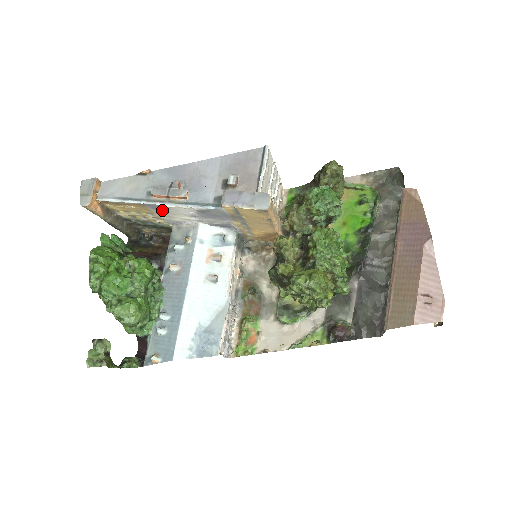
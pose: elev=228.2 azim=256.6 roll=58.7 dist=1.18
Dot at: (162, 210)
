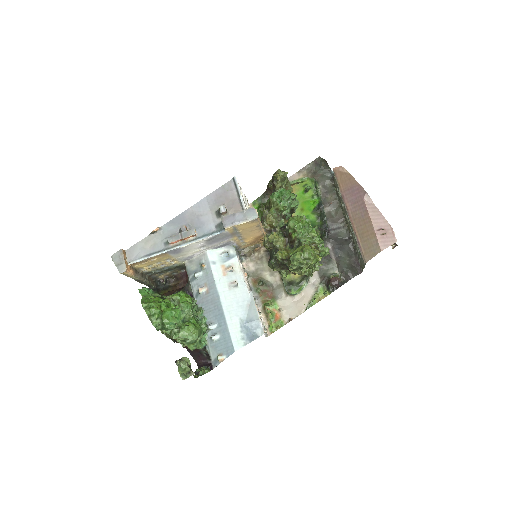
Dot at: (179, 252)
